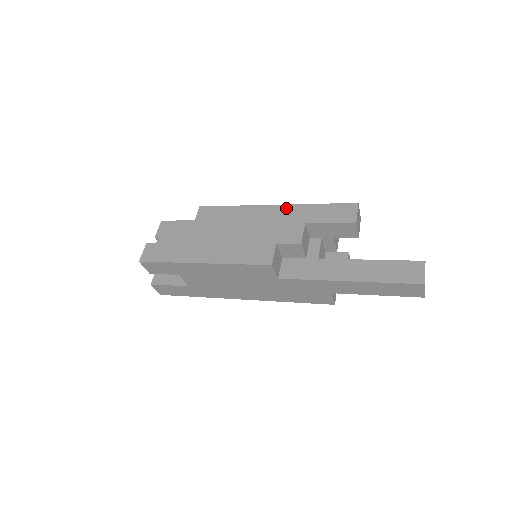
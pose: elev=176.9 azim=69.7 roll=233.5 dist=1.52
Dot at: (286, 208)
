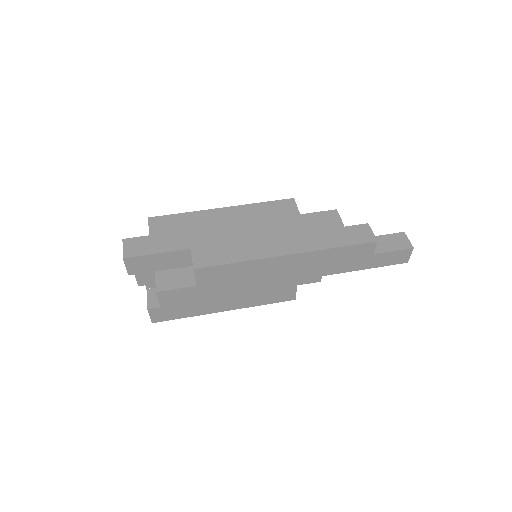
Dot at: (303, 257)
